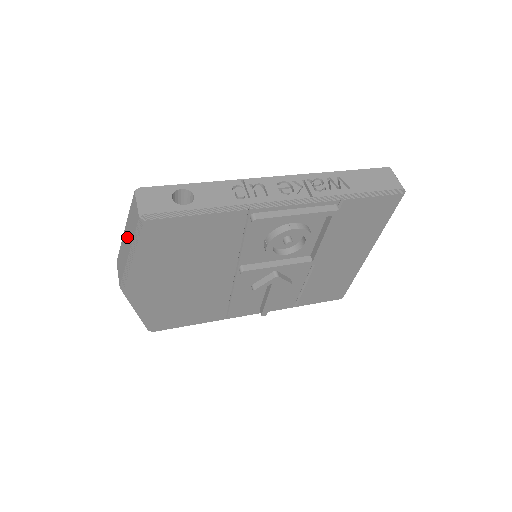
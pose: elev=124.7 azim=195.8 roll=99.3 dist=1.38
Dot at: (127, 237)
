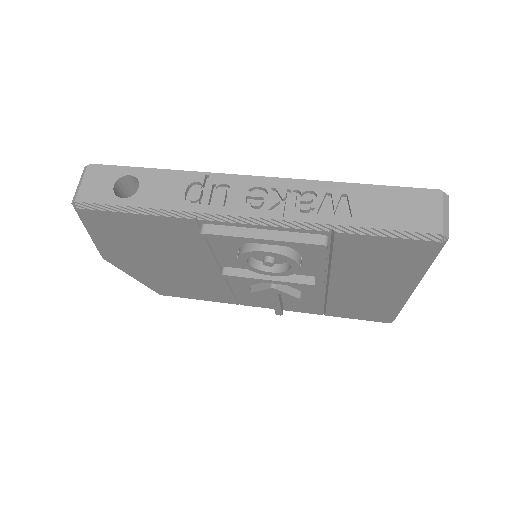
Dot at: occluded
